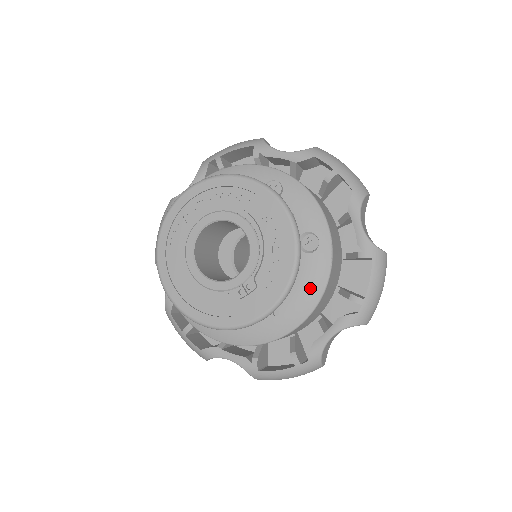
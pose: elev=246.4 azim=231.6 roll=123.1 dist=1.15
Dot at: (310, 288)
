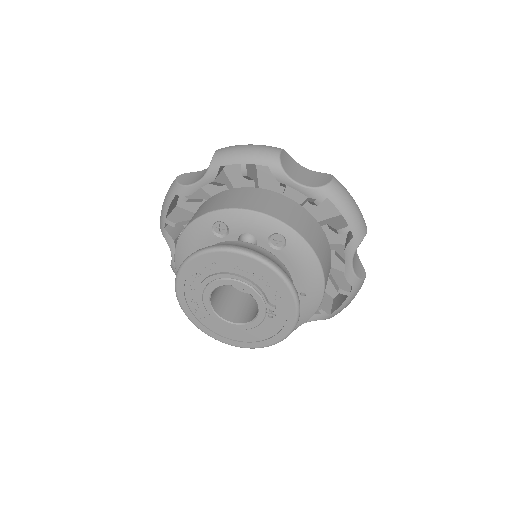
Dot at: (307, 265)
